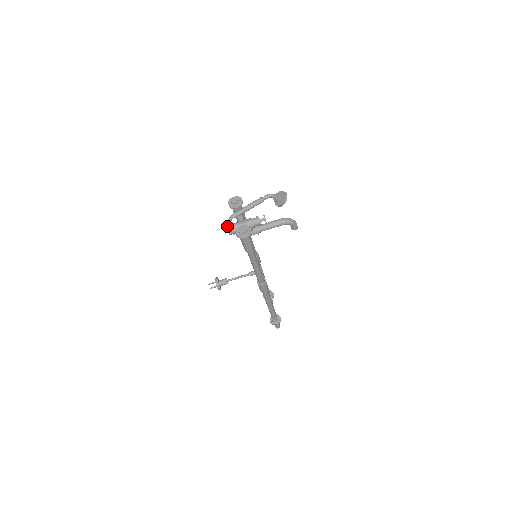
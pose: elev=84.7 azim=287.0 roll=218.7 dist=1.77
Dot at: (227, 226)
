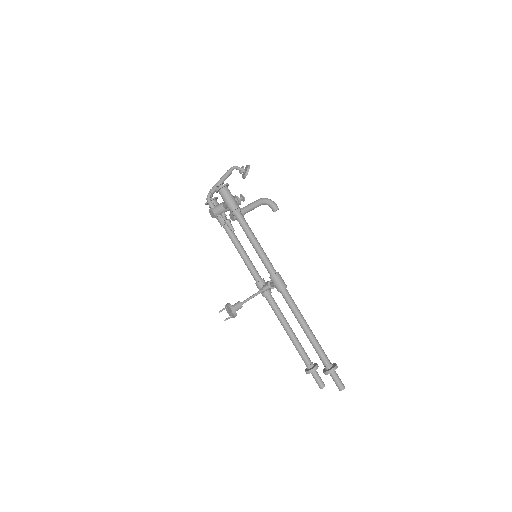
Dot at: (209, 209)
